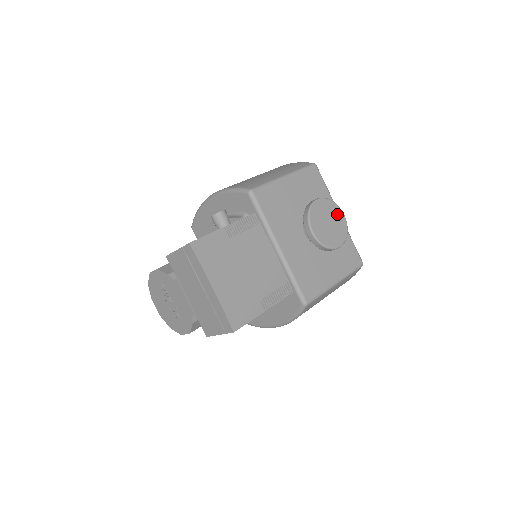
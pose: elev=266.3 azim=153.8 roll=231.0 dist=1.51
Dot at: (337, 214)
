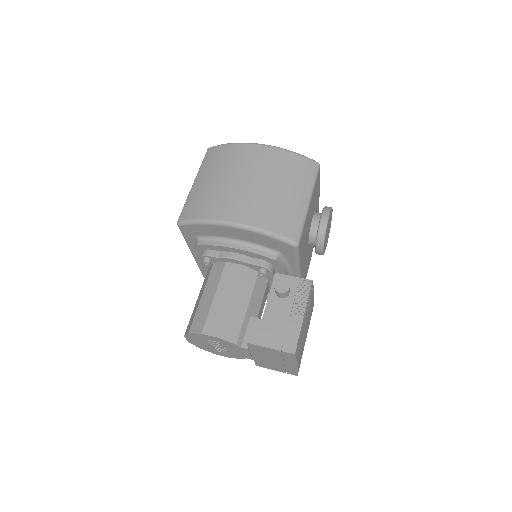
Dot at: (331, 217)
